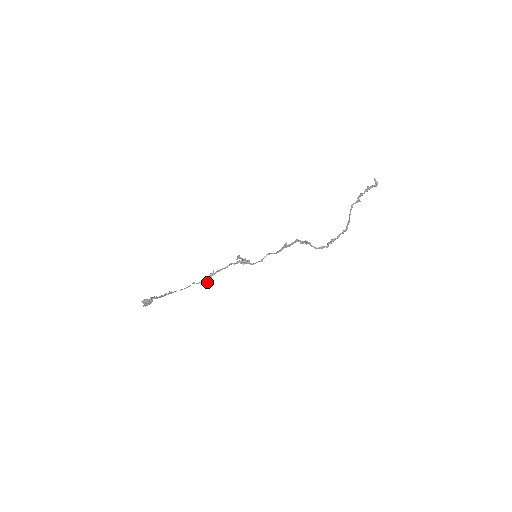
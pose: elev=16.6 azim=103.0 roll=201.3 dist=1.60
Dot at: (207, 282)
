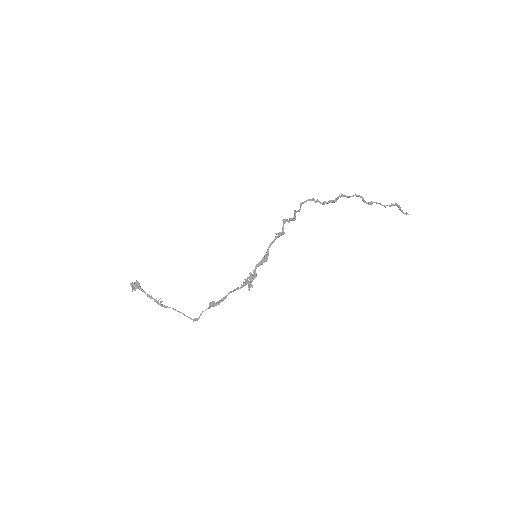
Dot at: (209, 307)
